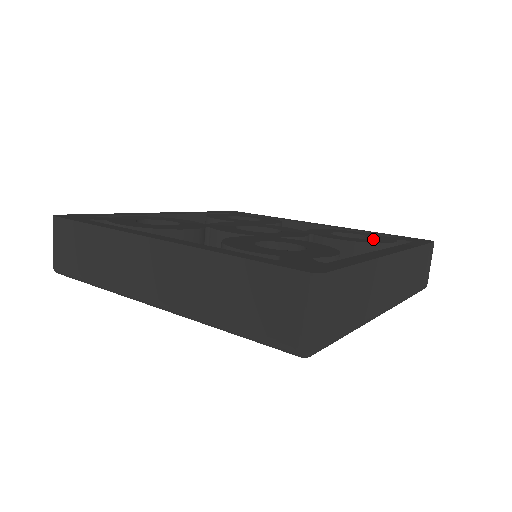
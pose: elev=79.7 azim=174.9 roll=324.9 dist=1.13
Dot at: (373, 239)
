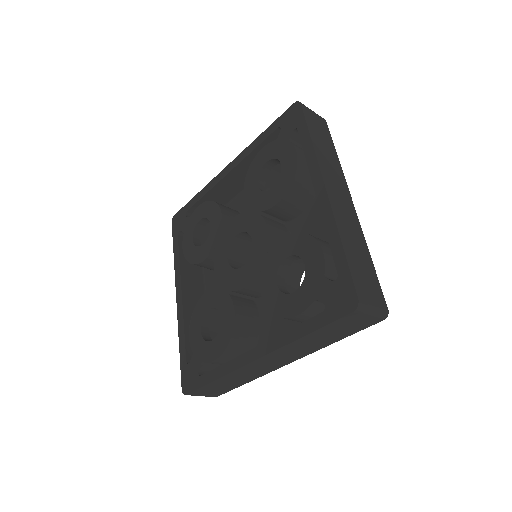
Dot at: (284, 165)
